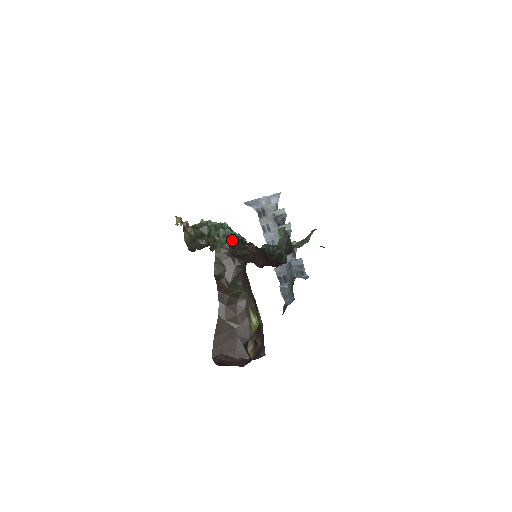
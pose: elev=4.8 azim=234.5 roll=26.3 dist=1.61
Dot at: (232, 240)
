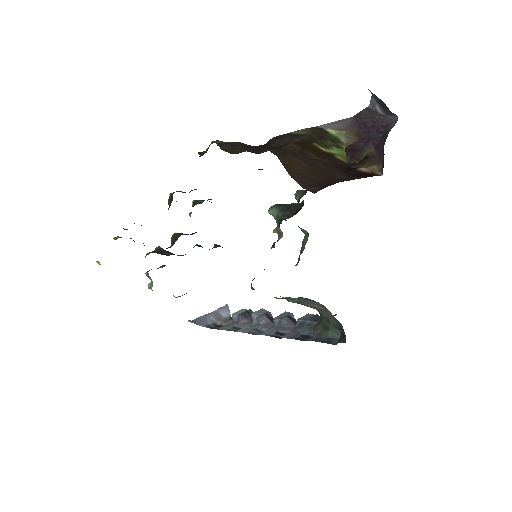
Dot at: occluded
